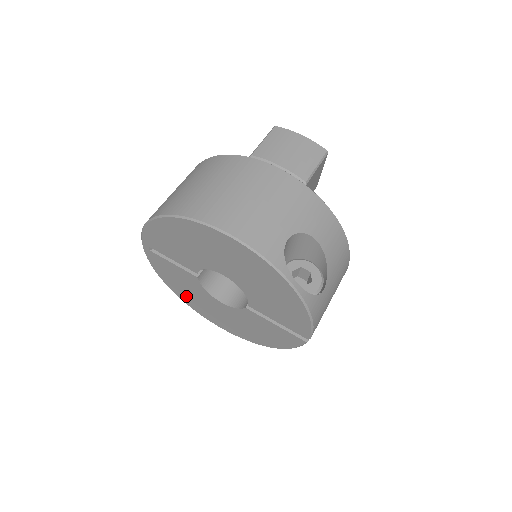
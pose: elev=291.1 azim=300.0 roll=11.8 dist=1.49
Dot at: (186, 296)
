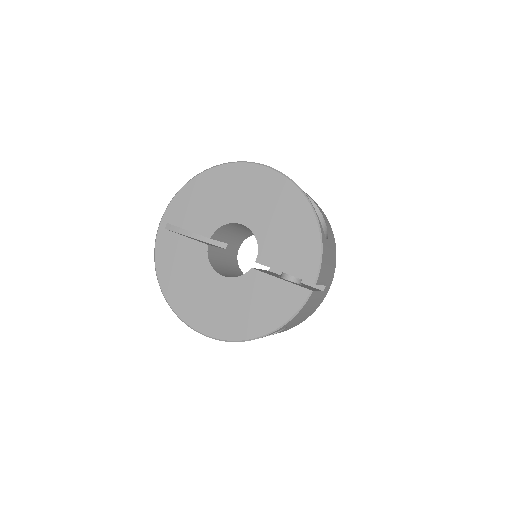
Dot at: (178, 291)
